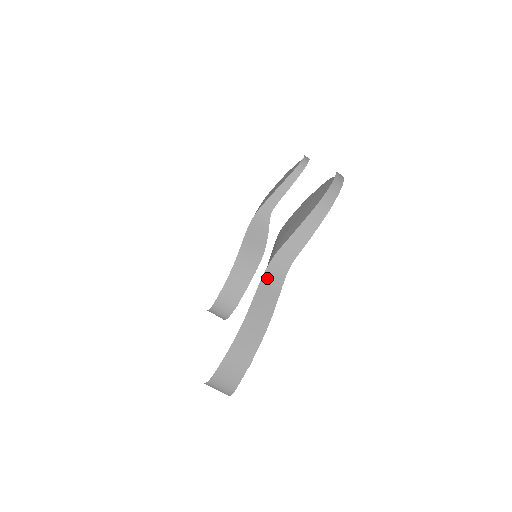
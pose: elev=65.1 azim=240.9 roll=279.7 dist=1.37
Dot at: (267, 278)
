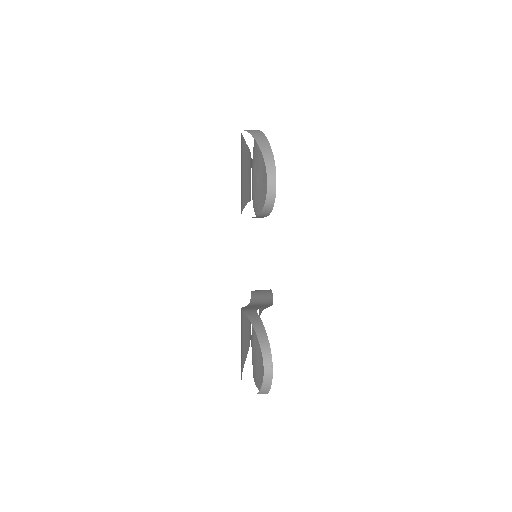
Dot at: occluded
